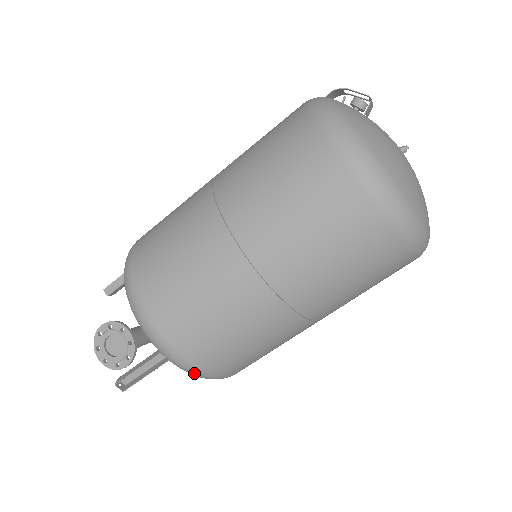
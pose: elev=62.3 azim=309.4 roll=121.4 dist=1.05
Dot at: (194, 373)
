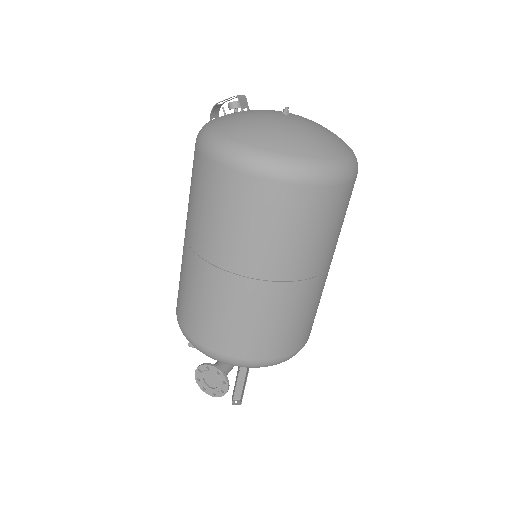
Dot at: (270, 365)
